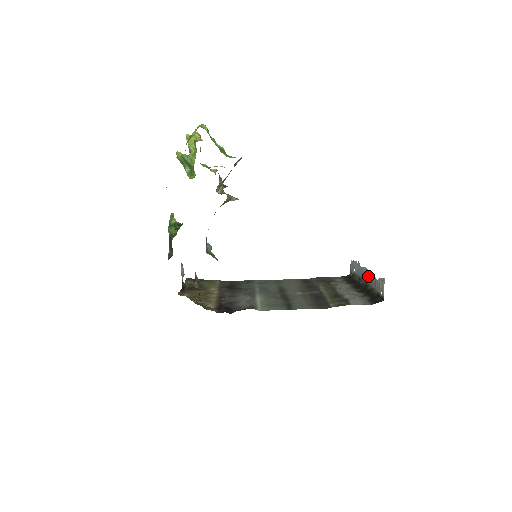
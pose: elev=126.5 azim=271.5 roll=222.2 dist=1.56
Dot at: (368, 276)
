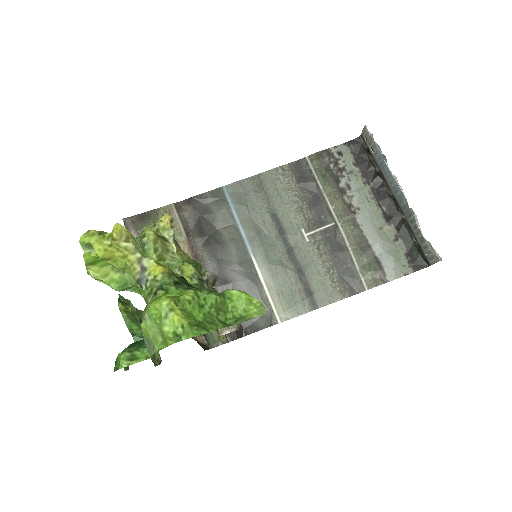
Dot at: (404, 204)
